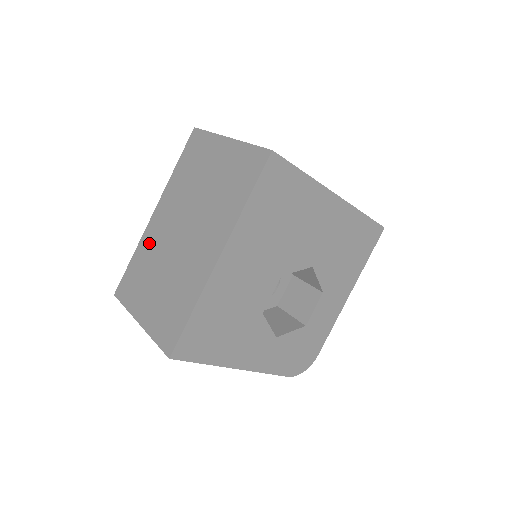
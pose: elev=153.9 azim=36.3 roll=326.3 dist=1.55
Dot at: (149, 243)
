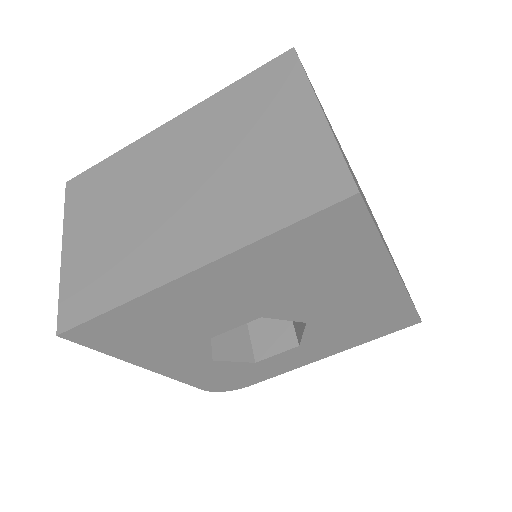
Dot at: (138, 158)
